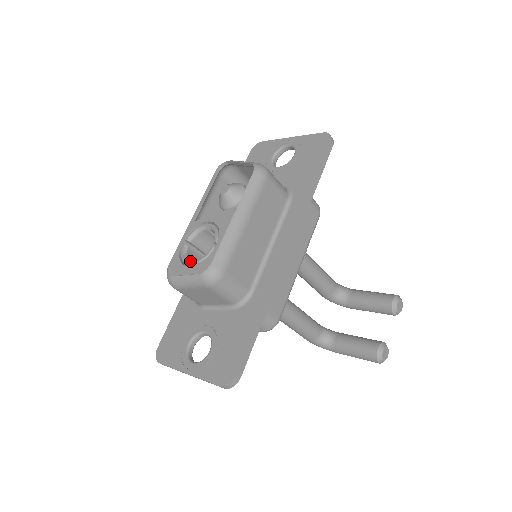
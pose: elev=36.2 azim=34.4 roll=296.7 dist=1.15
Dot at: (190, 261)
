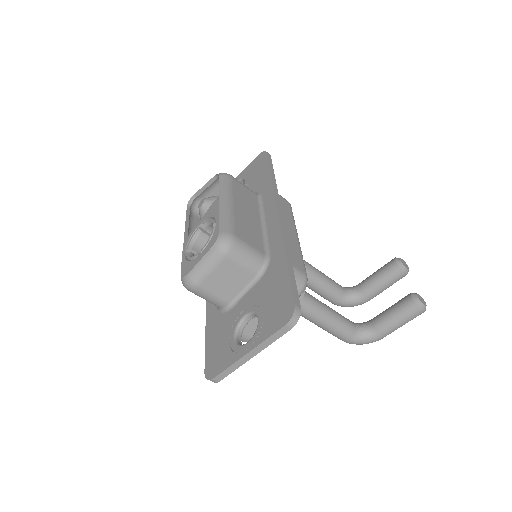
Dot at: (199, 253)
